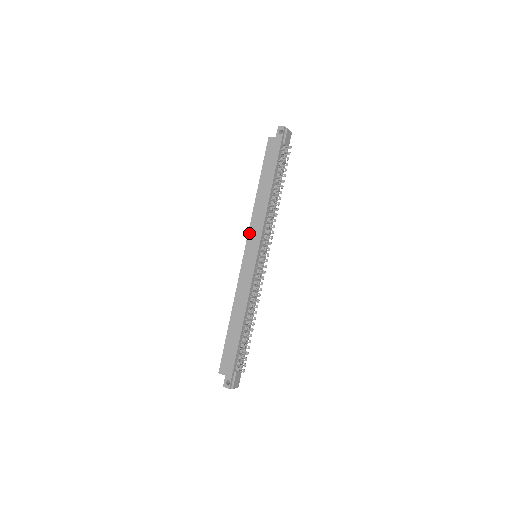
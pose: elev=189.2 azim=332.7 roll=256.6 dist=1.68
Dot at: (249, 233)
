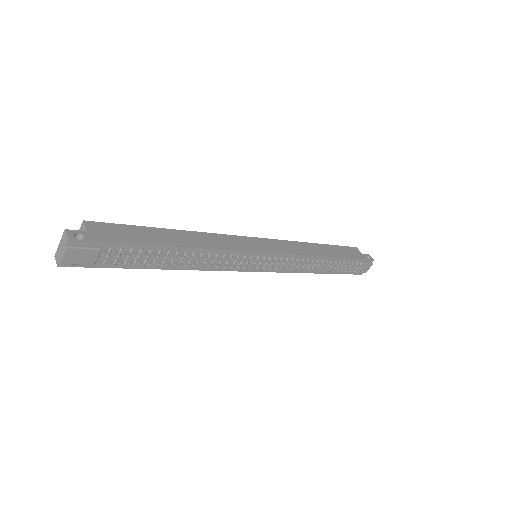
Dot at: (278, 240)
